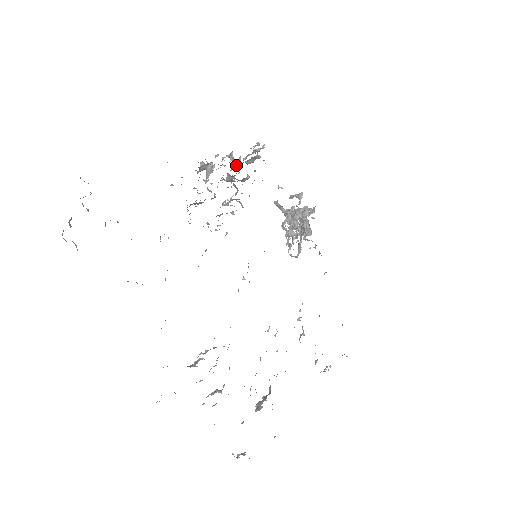
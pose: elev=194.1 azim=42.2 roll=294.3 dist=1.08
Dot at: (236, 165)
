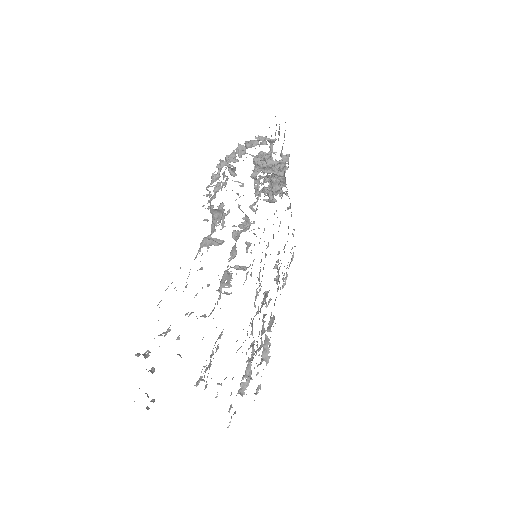
Dot at: occluded
